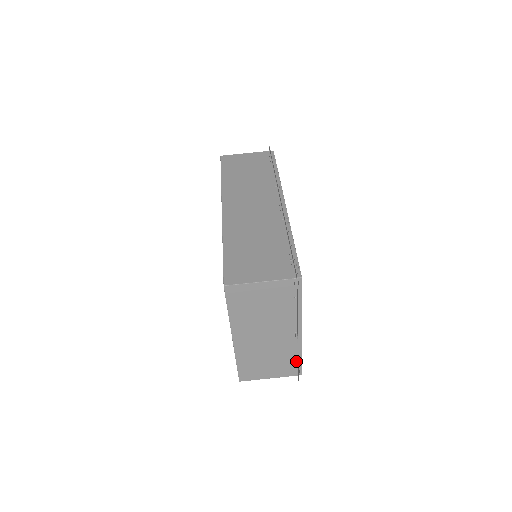
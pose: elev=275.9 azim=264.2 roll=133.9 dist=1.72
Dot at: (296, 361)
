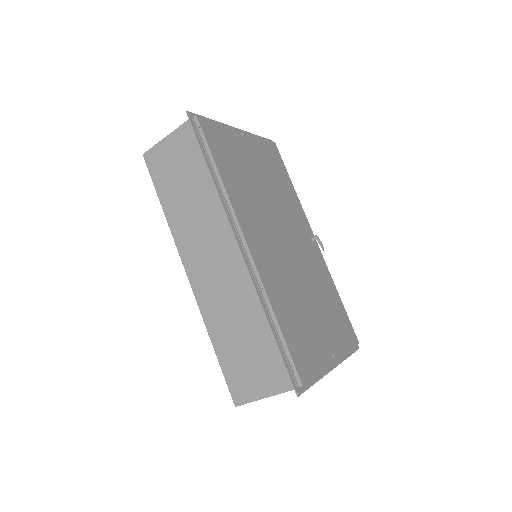
Dot at: occluded
